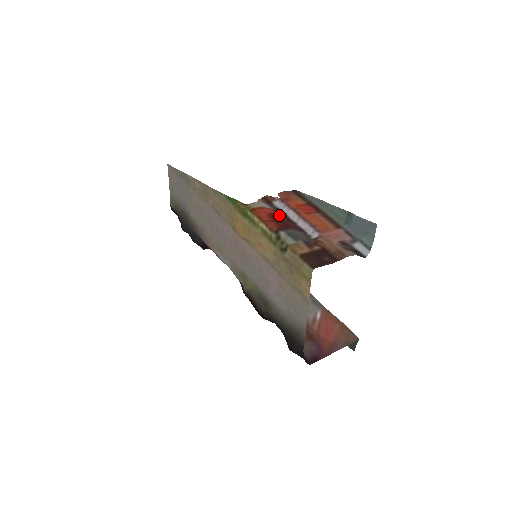
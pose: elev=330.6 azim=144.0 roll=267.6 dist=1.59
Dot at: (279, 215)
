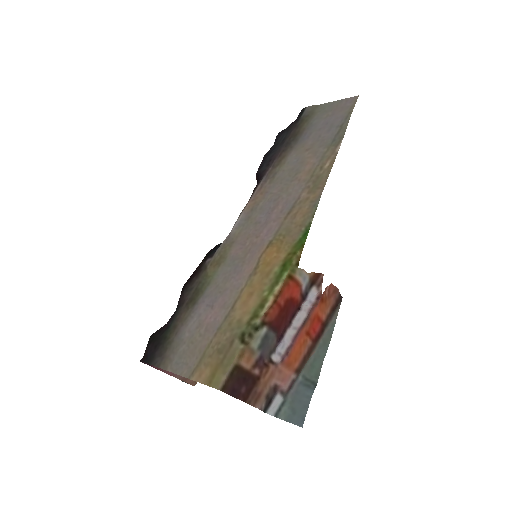
Dot at: (295, 305)
